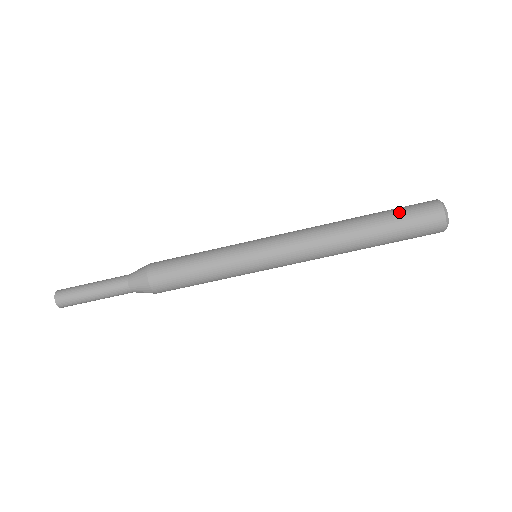
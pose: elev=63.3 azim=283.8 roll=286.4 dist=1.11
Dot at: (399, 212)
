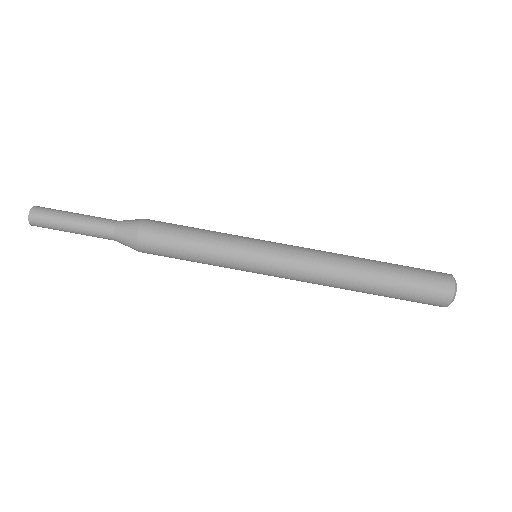
Dot at: (412, 270)
